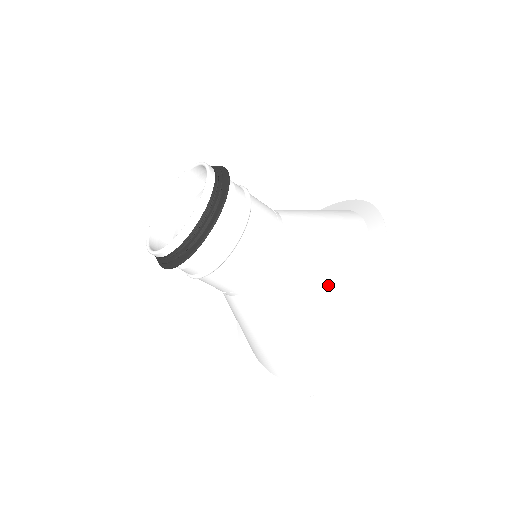
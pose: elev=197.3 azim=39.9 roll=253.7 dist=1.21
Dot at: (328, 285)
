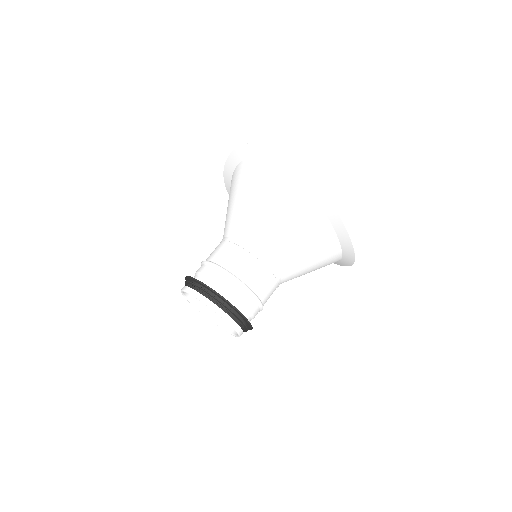
Dot at: (319, 266)
